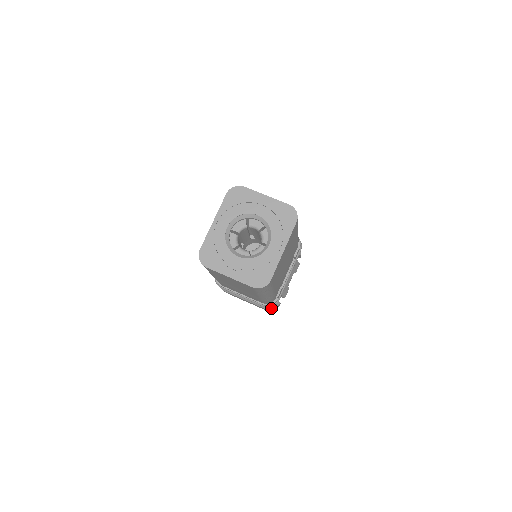
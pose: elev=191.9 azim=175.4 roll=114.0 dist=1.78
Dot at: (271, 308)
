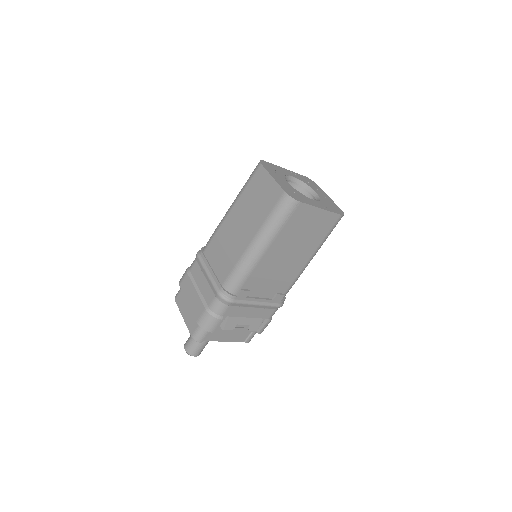
Dot at: (212, 313)
